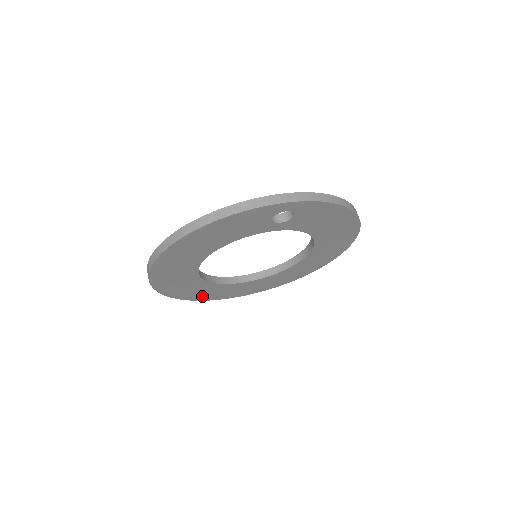
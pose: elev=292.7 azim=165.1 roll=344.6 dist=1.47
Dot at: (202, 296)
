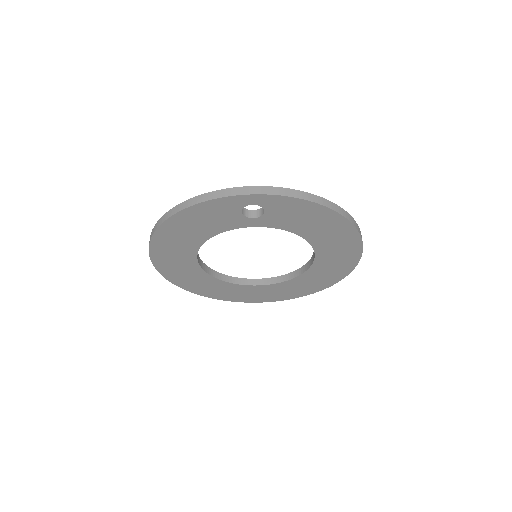
Dot at: (222, 295)
